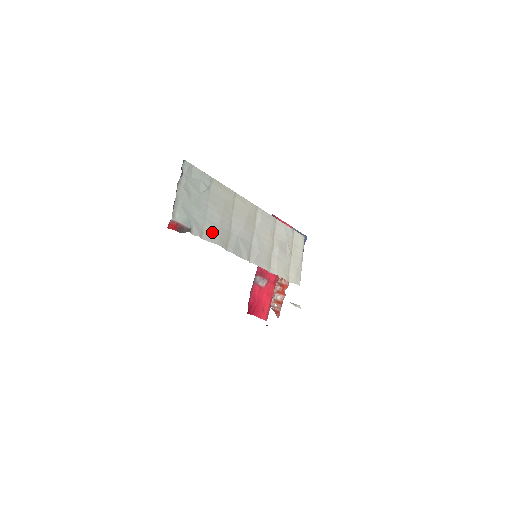
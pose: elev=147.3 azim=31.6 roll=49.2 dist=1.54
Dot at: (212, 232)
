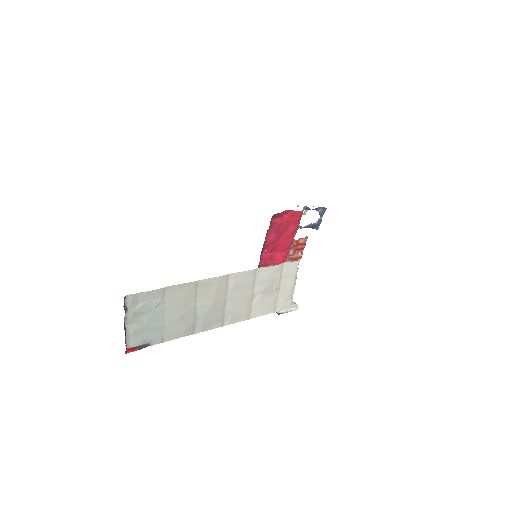
Dot at: (174, 331)
